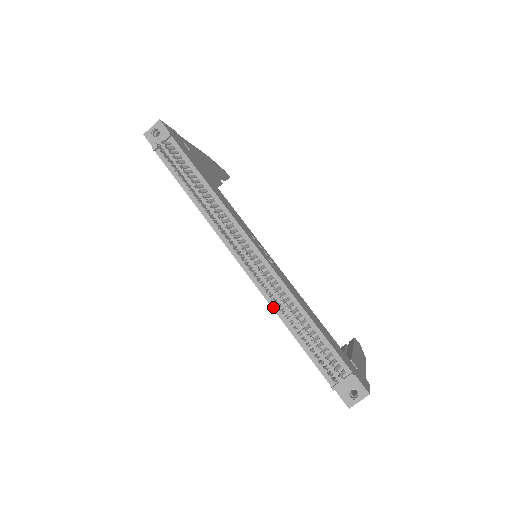
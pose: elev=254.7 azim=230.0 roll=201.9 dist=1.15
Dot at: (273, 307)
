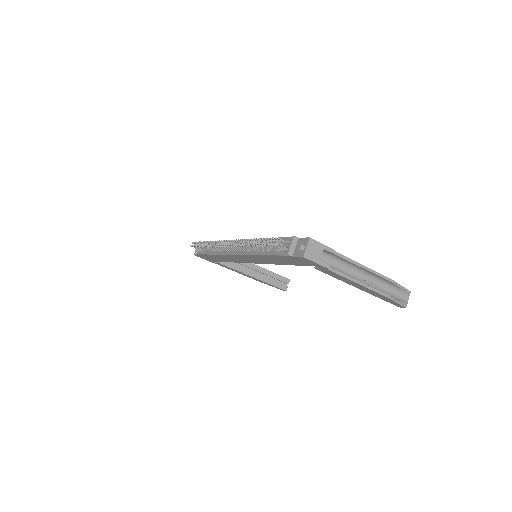
Dot at: (252, 254)
